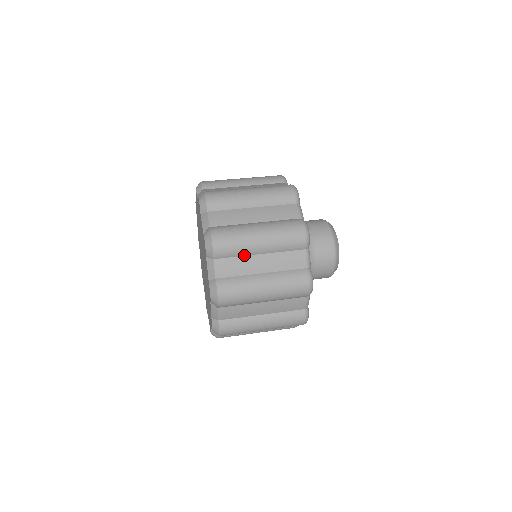
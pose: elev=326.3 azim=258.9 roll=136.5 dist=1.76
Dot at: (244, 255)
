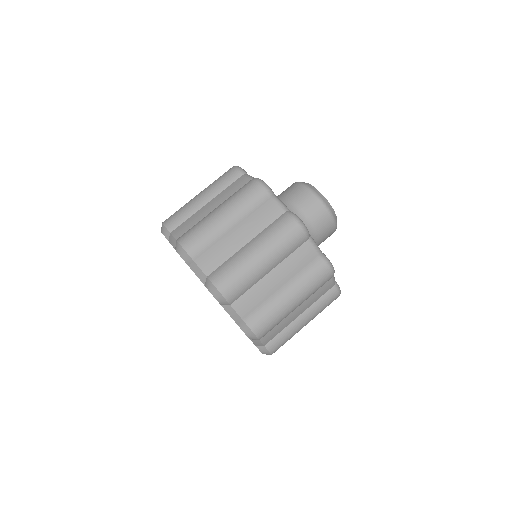
Dot at: occluded
